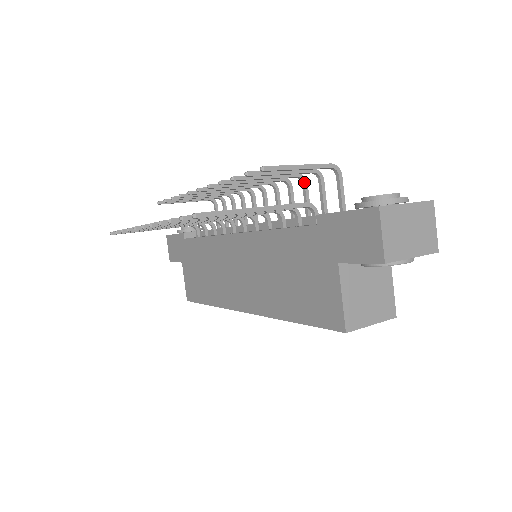
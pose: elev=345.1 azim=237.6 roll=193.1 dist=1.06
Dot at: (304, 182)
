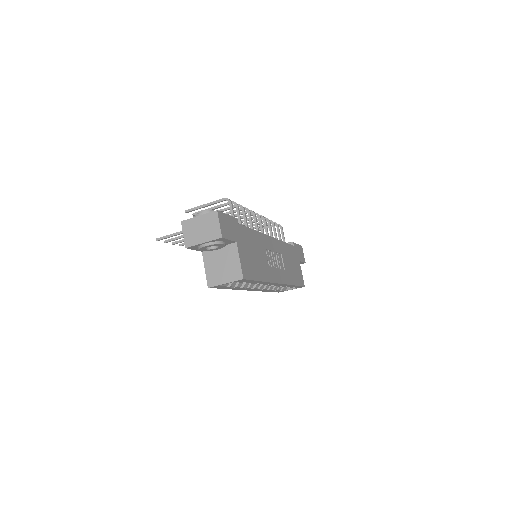
Dot at: (241, 208)
